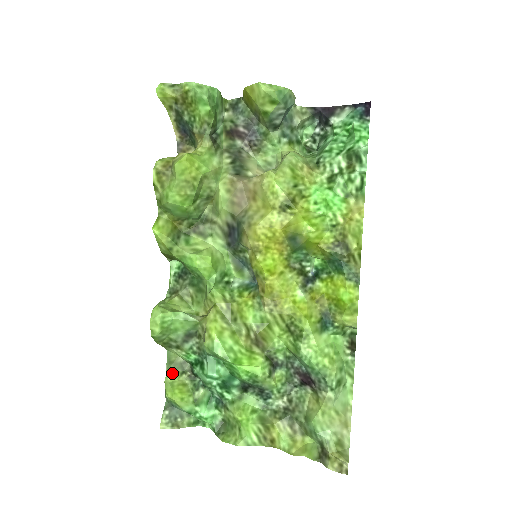
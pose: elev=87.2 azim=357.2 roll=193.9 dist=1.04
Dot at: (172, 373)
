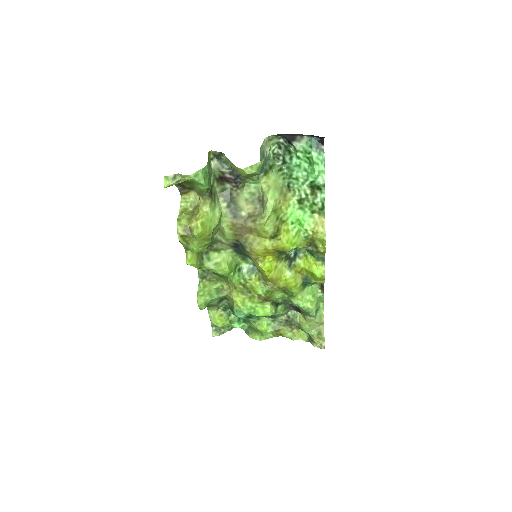
Dot at: (212, 311)
